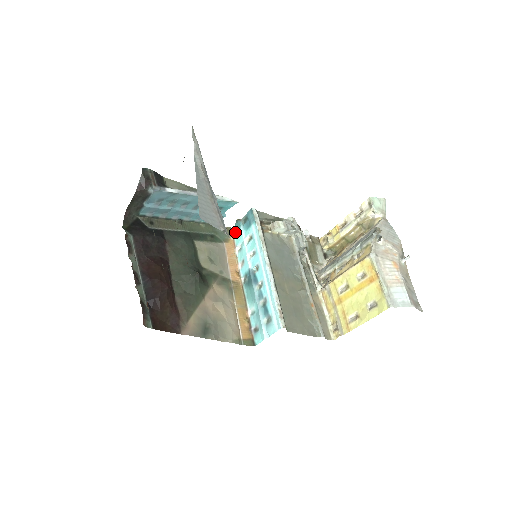
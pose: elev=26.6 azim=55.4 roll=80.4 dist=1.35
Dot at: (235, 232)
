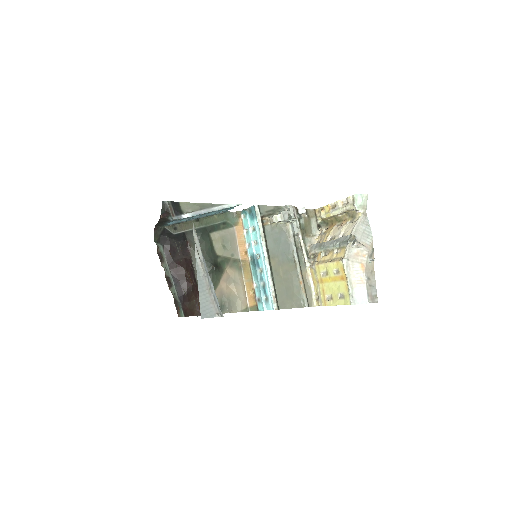
Dot at: (243, 215)
